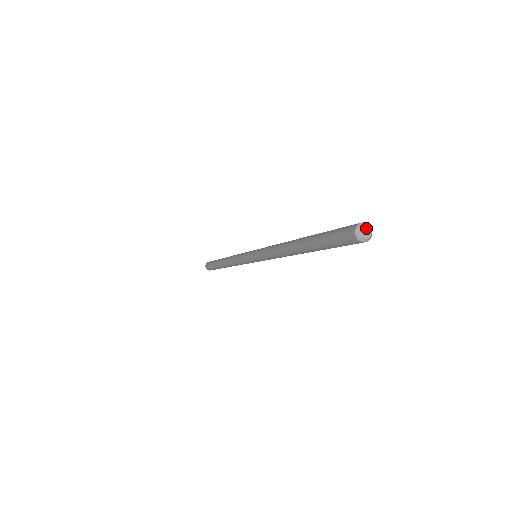
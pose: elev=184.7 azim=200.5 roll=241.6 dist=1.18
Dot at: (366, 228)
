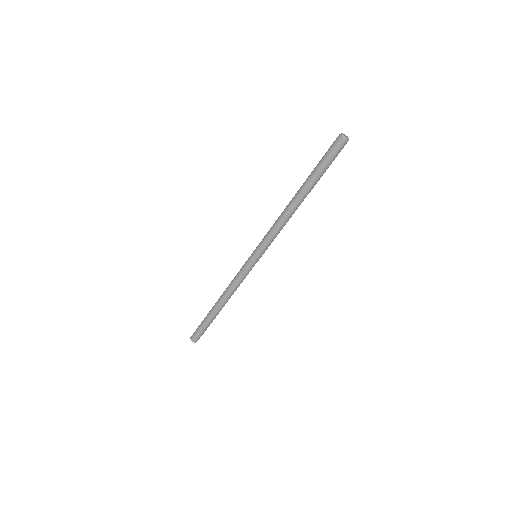
Dot at: (344, 134)
